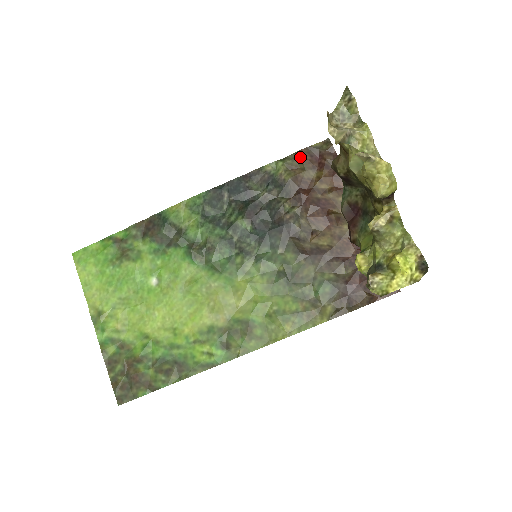
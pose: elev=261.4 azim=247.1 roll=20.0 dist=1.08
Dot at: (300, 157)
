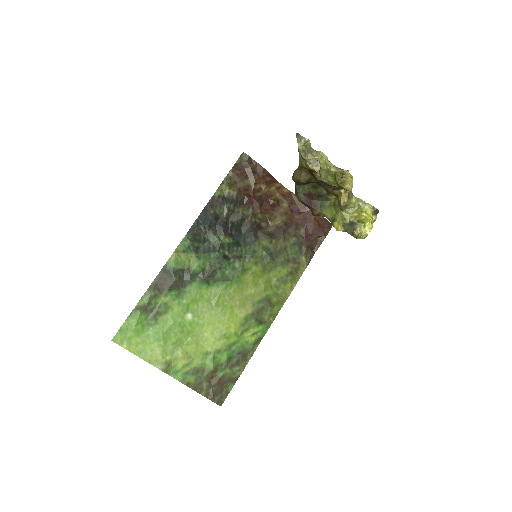
Dot at: (234, 174)
